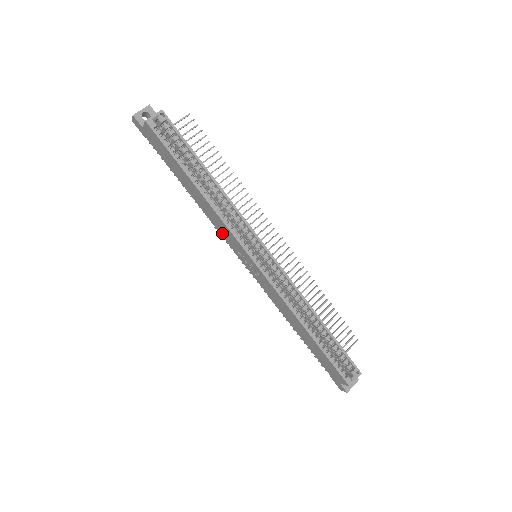
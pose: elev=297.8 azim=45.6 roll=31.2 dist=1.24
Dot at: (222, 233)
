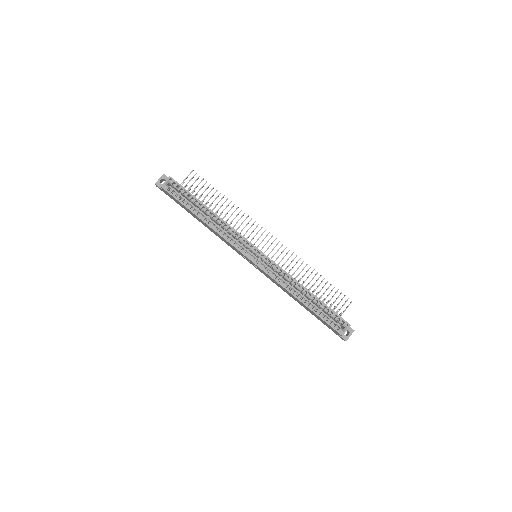
Dot at: (229, 245)
